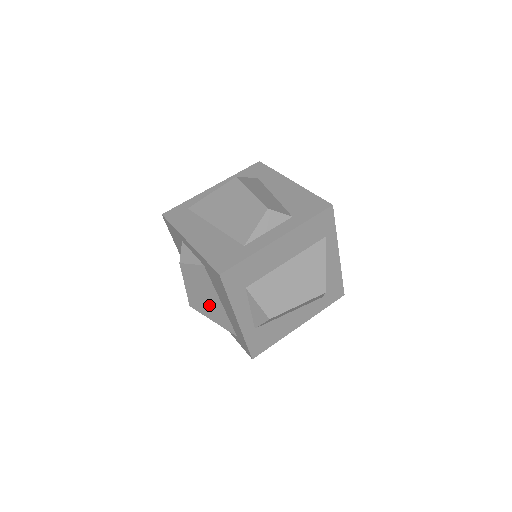
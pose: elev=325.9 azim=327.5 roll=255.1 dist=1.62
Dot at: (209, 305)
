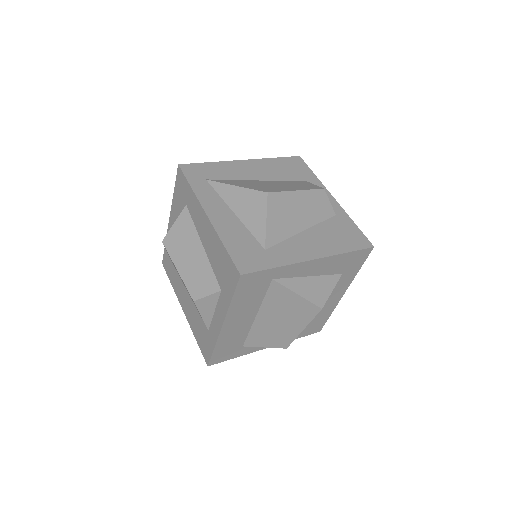
Dot at: occluded
